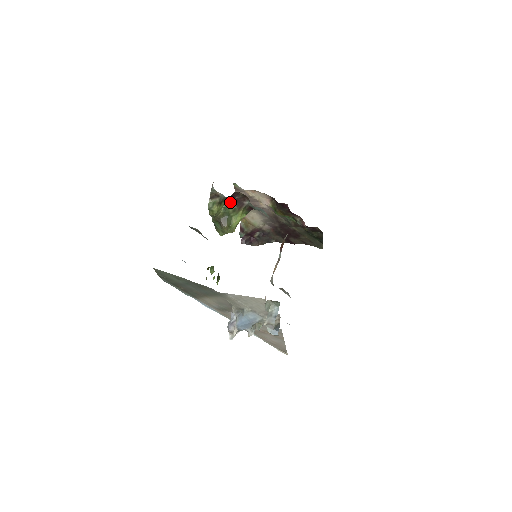
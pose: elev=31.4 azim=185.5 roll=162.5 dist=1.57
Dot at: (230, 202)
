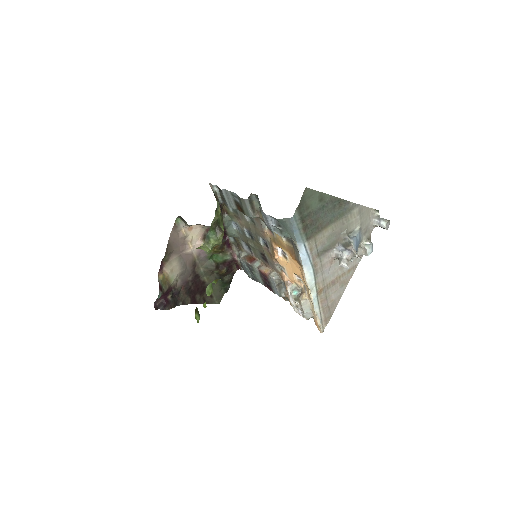
Dot at: occluded
